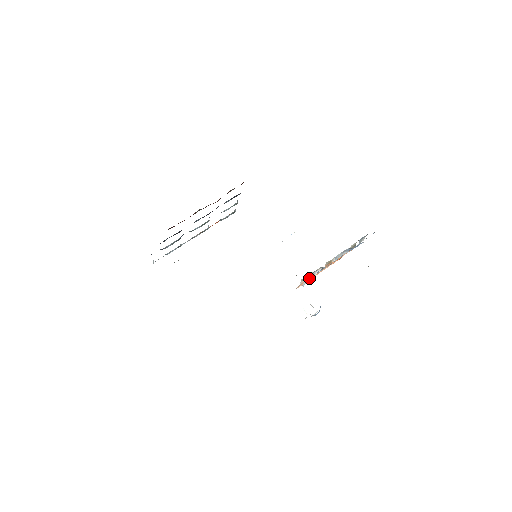
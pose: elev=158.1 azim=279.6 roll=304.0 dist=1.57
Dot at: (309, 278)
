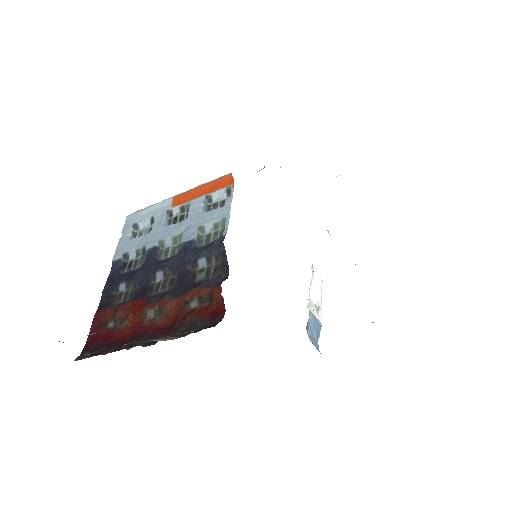
Dot at: occluded
